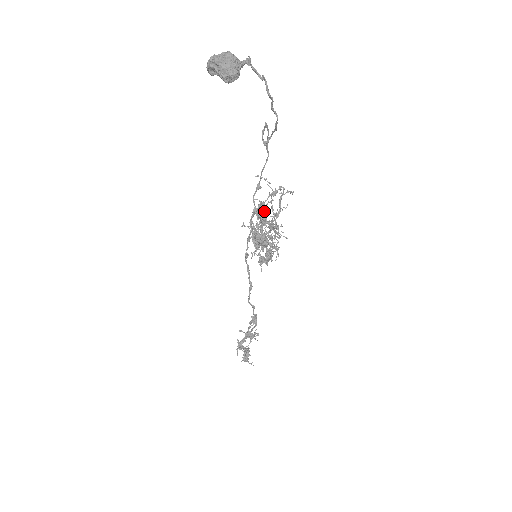
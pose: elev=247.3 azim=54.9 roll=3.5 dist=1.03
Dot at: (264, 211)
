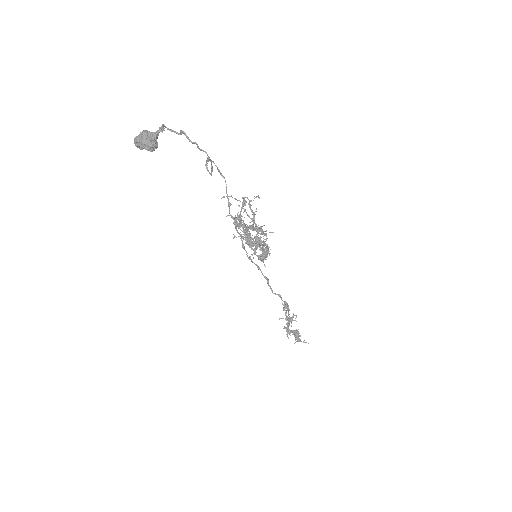
Dot at: (239, 221)
